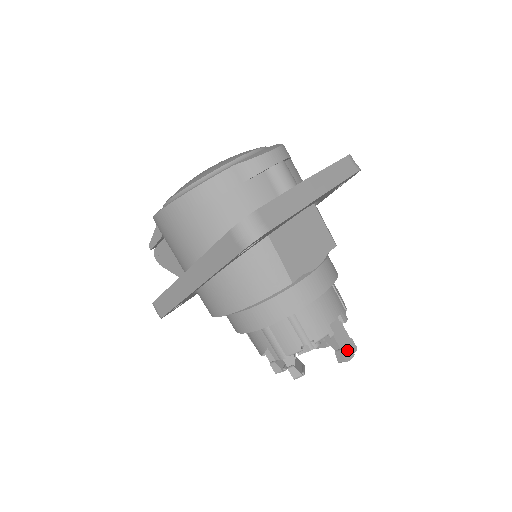
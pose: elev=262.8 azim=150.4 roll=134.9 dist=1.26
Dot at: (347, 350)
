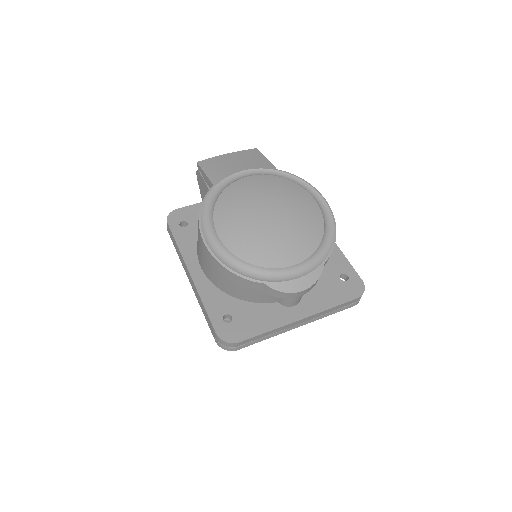
Dot at: occluded
